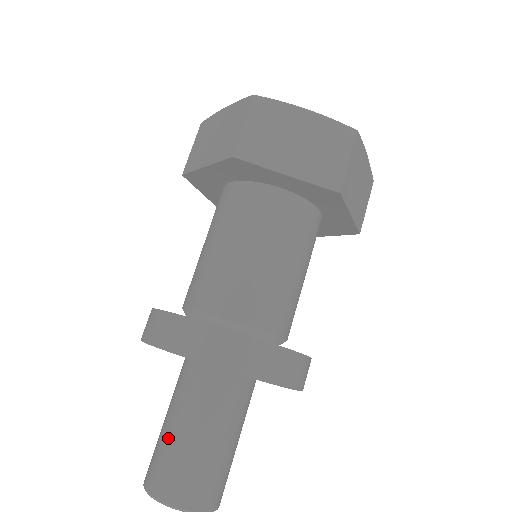
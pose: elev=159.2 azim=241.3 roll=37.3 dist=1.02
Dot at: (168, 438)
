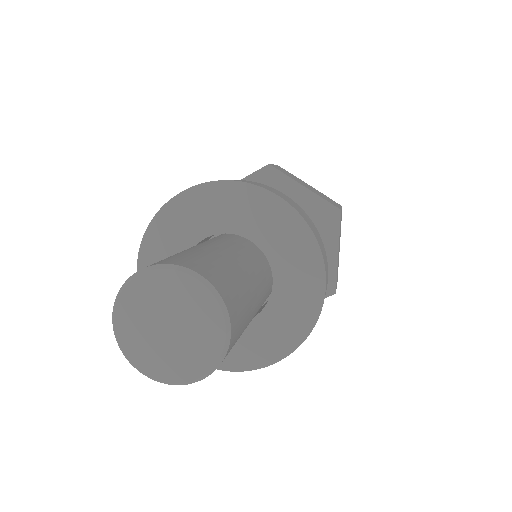
Dot at: (181, 252)
